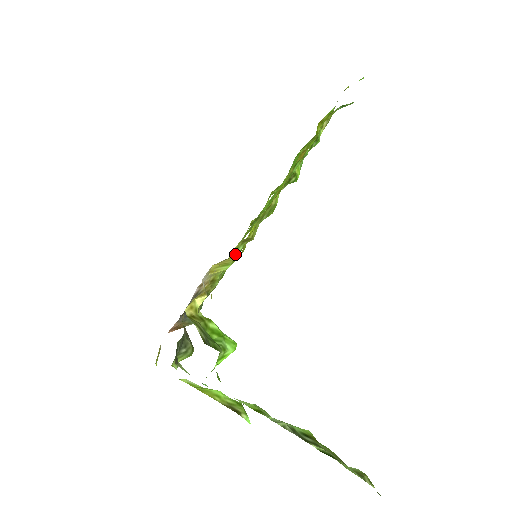
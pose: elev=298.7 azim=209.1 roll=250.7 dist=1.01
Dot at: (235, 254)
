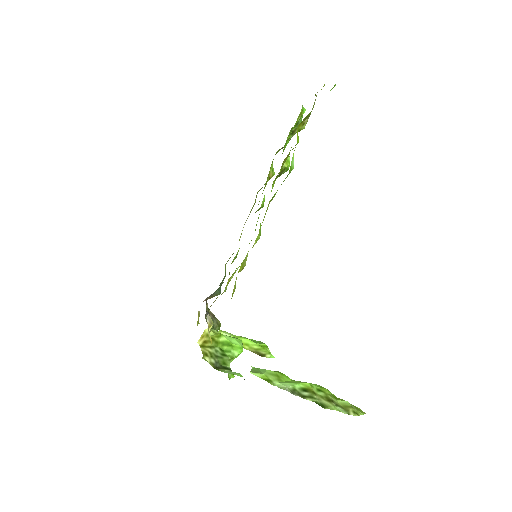
Dot at: occluded
